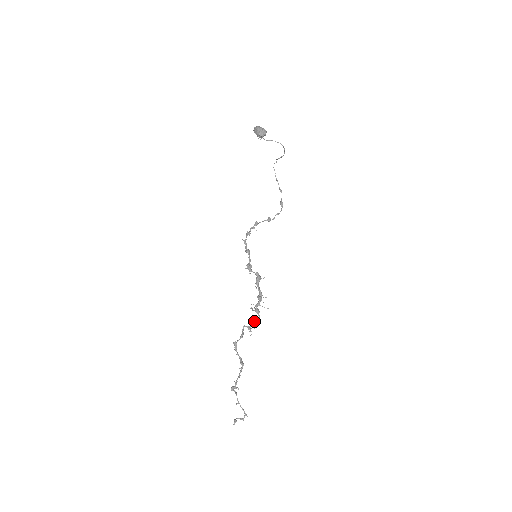
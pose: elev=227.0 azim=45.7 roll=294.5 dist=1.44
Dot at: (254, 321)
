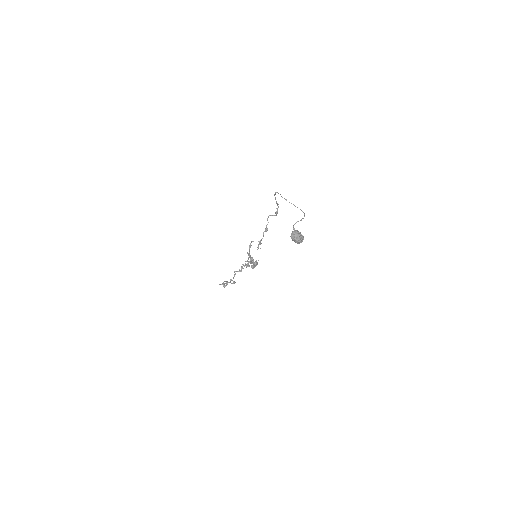
Dot at: occluded
